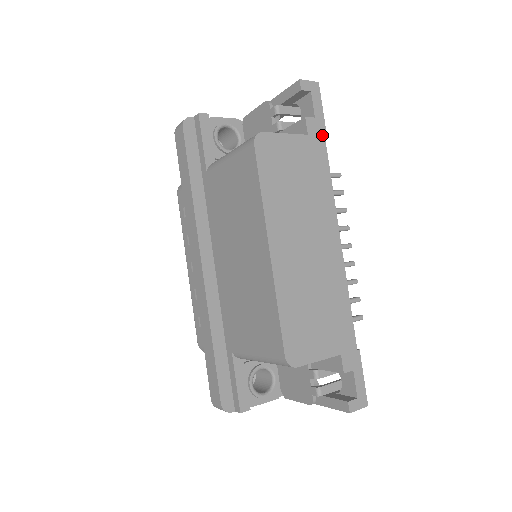
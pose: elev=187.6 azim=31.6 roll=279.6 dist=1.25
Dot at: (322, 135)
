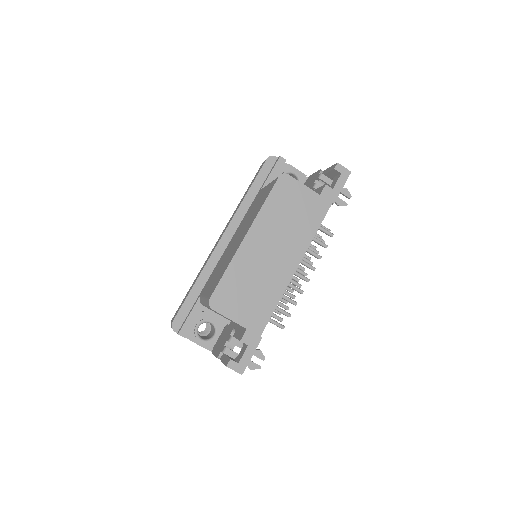
Dot at: (331, 201)
